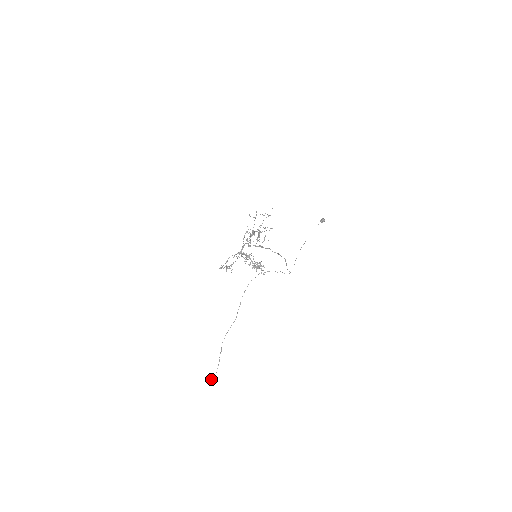
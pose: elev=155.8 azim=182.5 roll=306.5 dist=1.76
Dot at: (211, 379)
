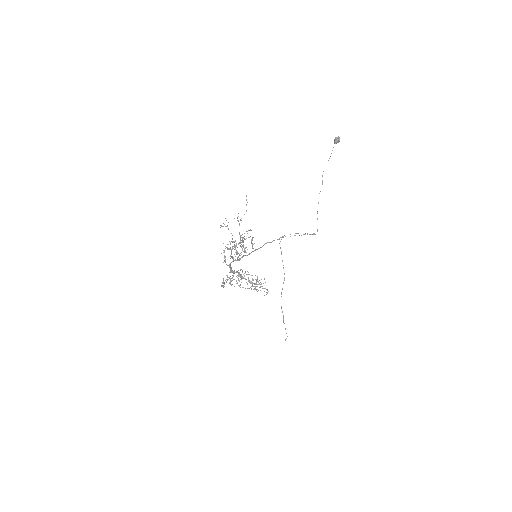
Dot at: occluded
